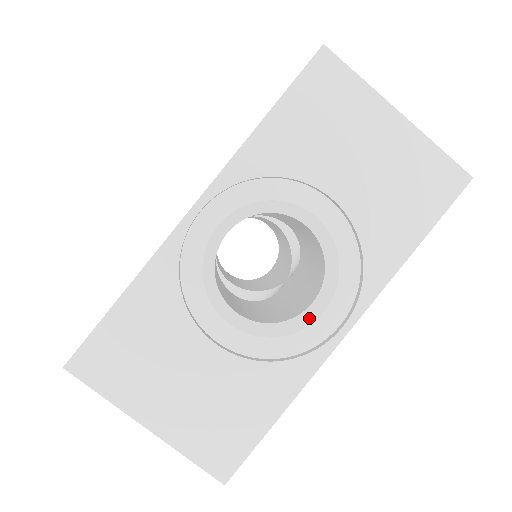
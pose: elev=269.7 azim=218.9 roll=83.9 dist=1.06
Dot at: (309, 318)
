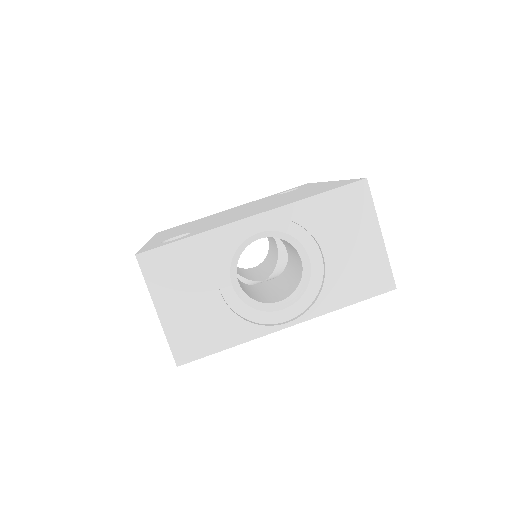
Dot at: (273, 308)
